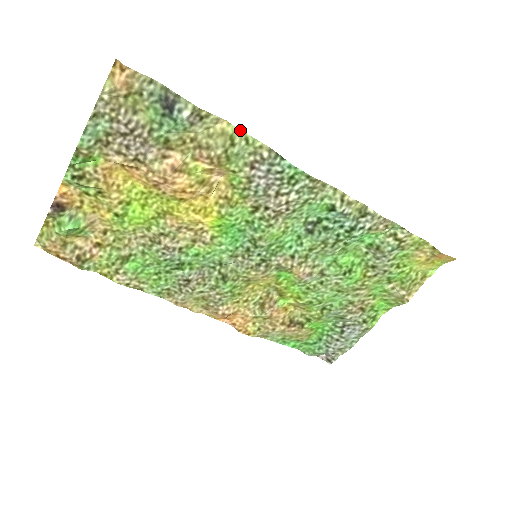
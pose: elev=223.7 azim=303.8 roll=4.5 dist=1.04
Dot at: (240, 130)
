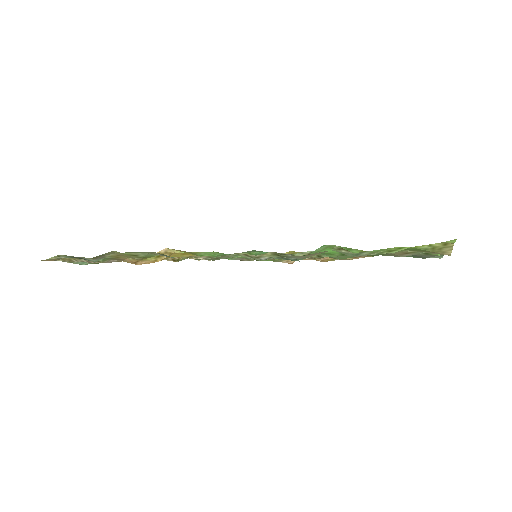
Dot at: (126, 252)
